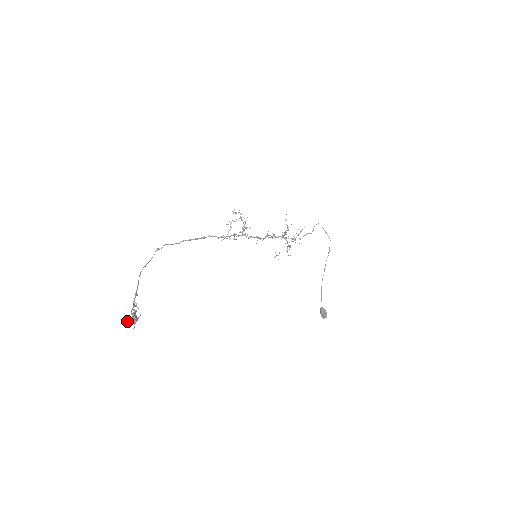
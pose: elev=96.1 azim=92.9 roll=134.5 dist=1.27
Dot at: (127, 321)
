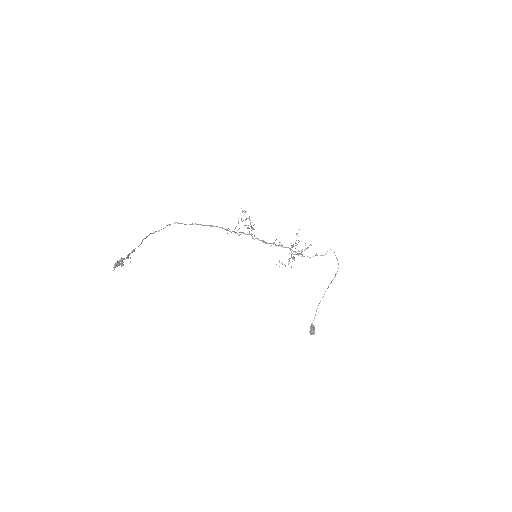
Dot at: (115, 266)
